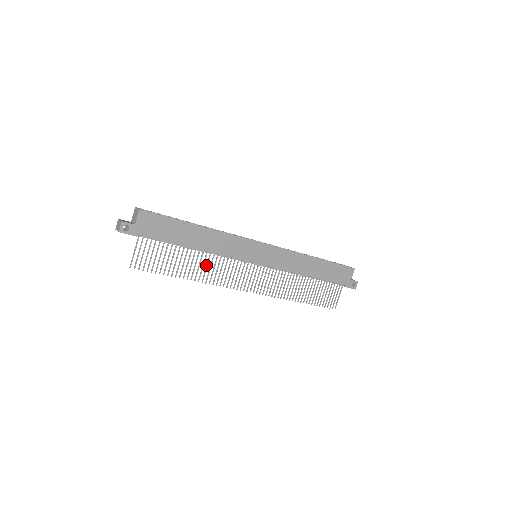
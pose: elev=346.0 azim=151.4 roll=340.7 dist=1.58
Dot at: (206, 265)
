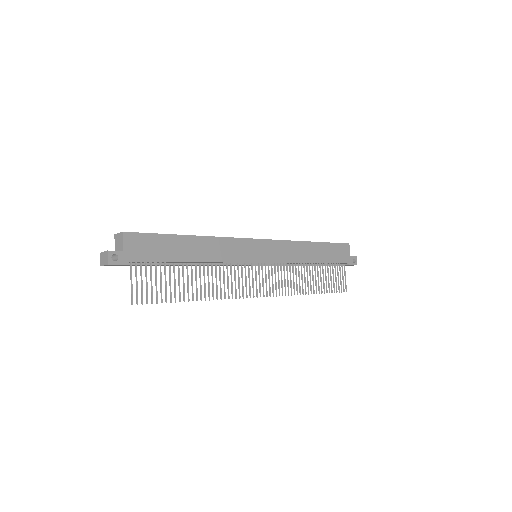
Dot at: occluded
